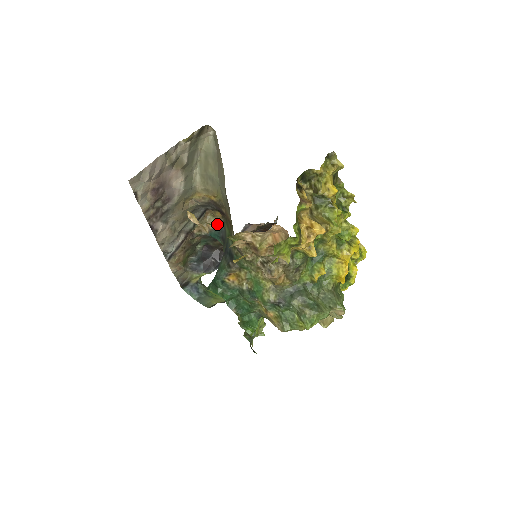
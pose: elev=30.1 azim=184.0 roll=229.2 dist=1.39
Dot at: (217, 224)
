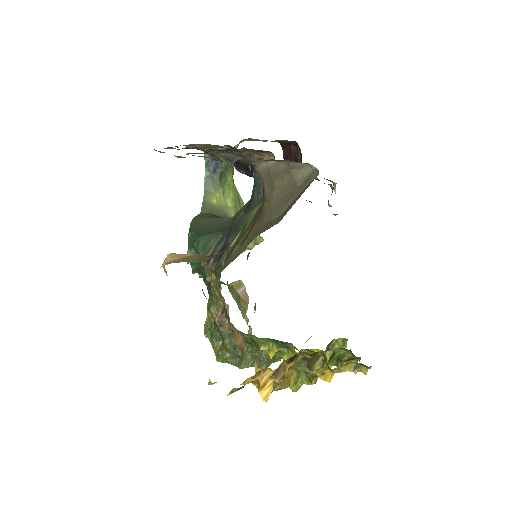
Dot at: occluded
